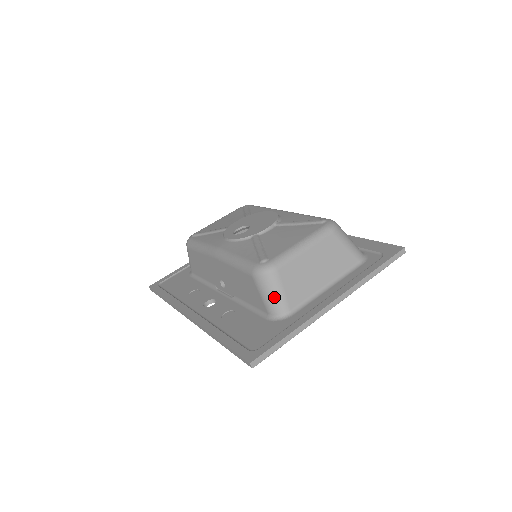
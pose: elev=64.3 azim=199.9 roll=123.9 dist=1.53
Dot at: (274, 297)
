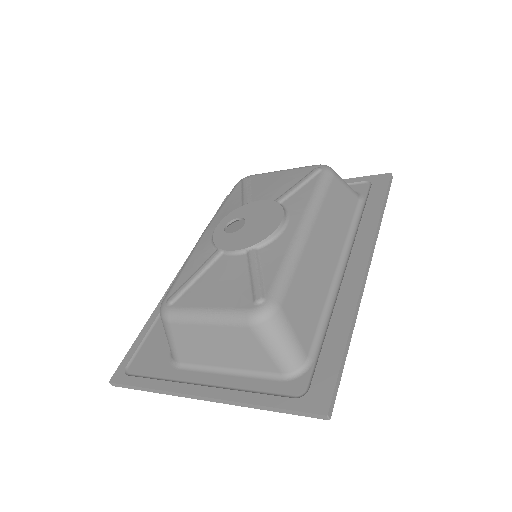
Dot at: (168, 341)
